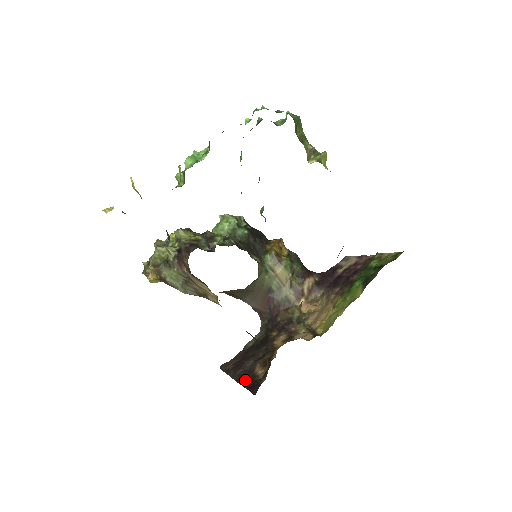
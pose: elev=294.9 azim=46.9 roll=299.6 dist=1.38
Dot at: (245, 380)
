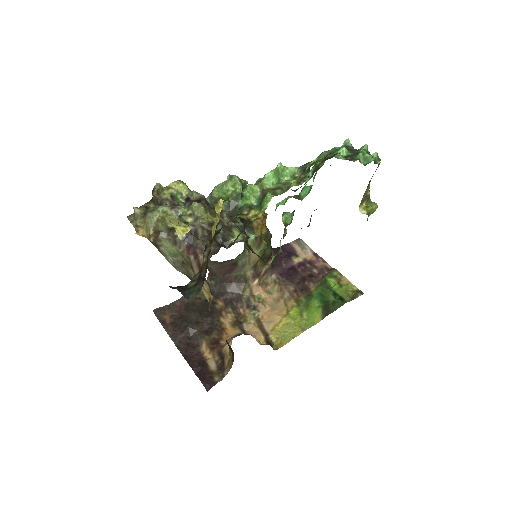
Dot at: (191, 357)
